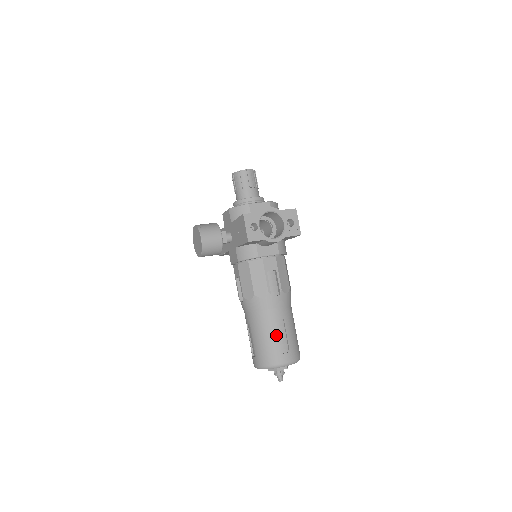
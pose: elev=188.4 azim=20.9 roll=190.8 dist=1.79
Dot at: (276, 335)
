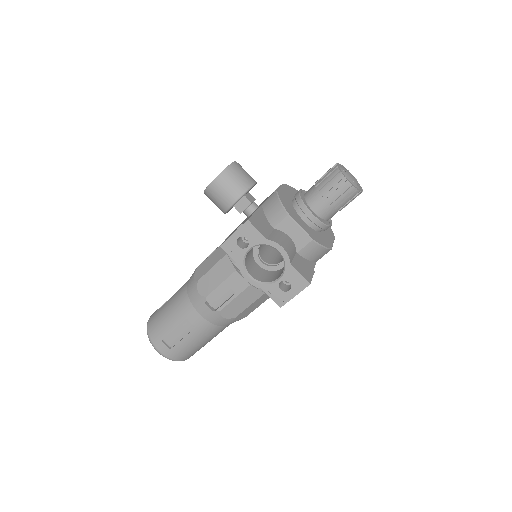
Dot at: (175, 327)
